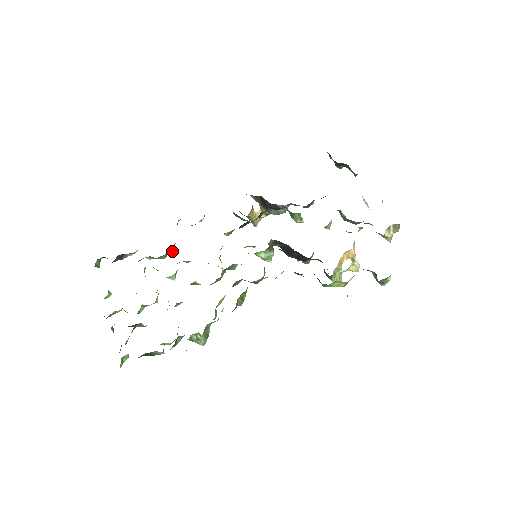
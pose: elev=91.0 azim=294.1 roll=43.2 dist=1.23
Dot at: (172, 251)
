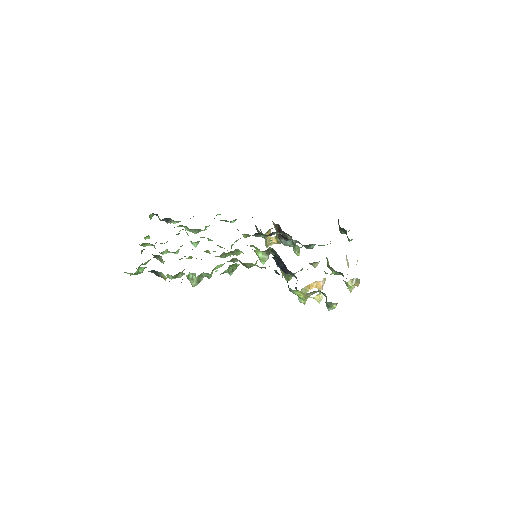
Dot at: (203, 230)
